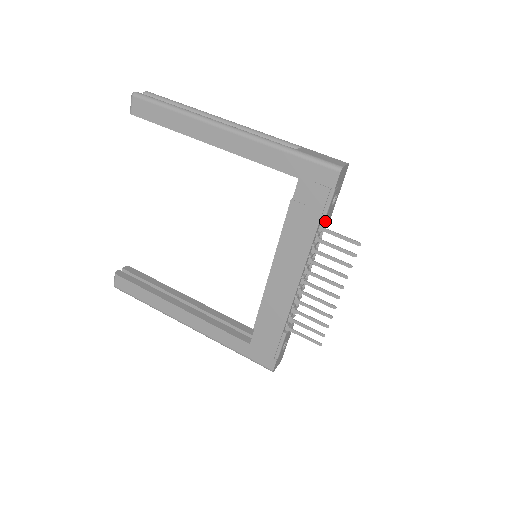
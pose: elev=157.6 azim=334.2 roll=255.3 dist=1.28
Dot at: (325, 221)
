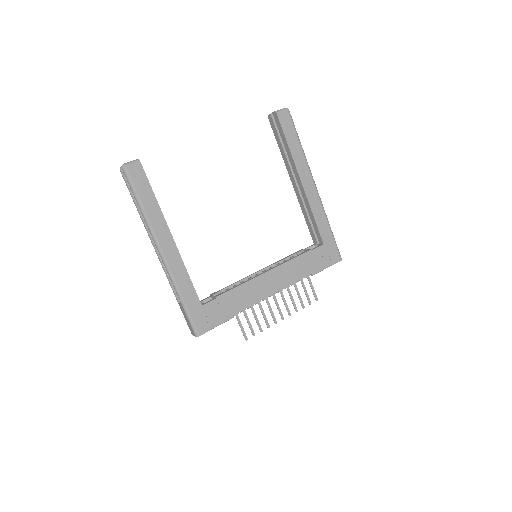
Dot at: (313, 274)
